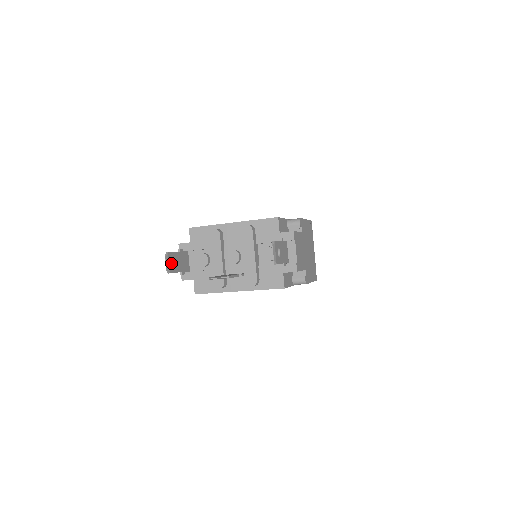
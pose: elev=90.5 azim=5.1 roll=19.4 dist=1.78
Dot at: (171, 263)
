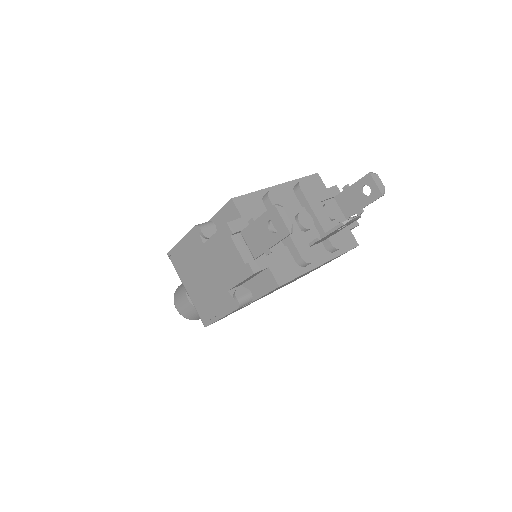
Dot at: (280, 222)
